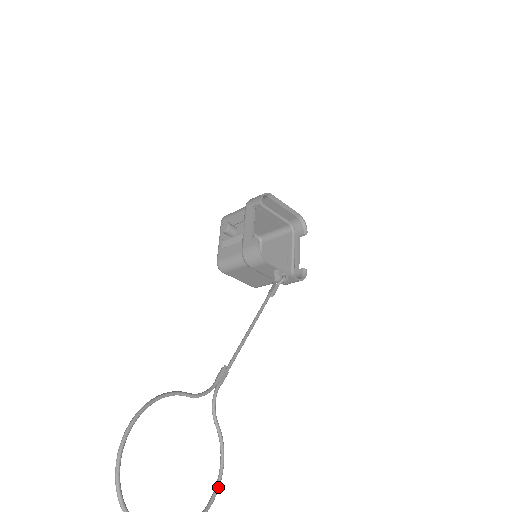
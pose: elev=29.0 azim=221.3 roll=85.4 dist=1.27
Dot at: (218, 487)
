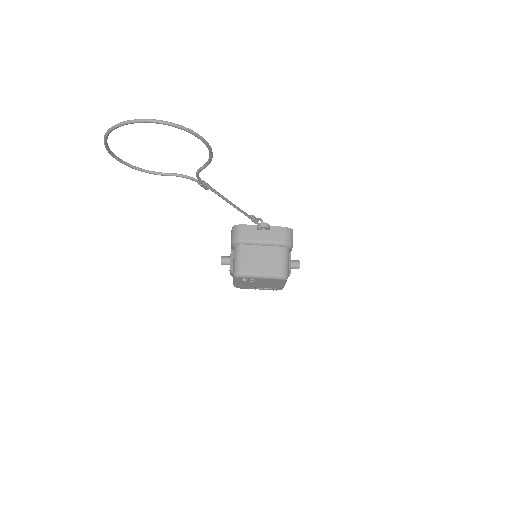
Dot at: (207, 143)
